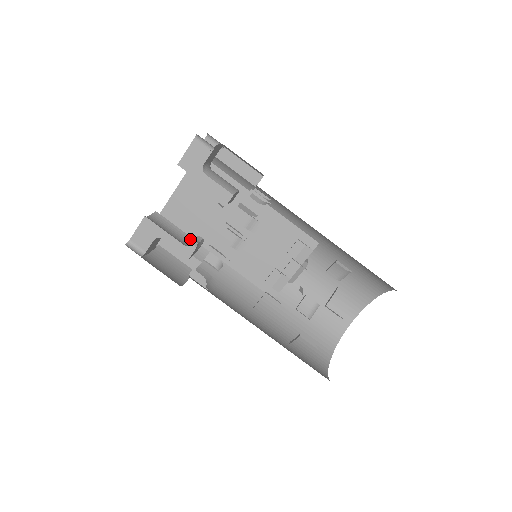
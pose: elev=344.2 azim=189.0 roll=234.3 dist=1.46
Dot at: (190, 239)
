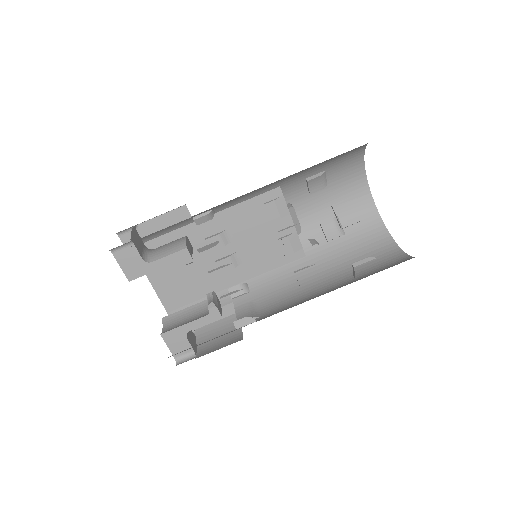
Dot at: (205, 303)
